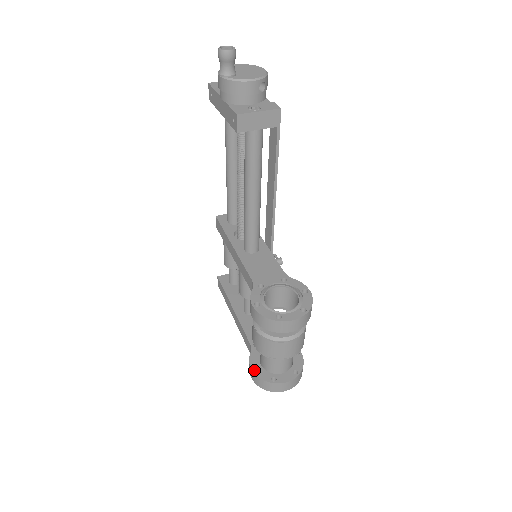
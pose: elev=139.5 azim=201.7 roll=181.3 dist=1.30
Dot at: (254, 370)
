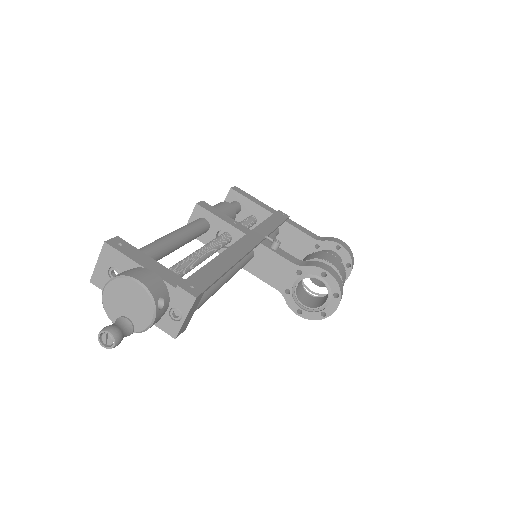
Dot at: occluded
